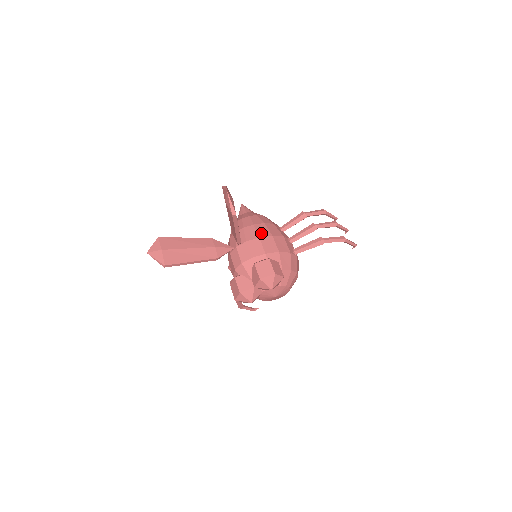
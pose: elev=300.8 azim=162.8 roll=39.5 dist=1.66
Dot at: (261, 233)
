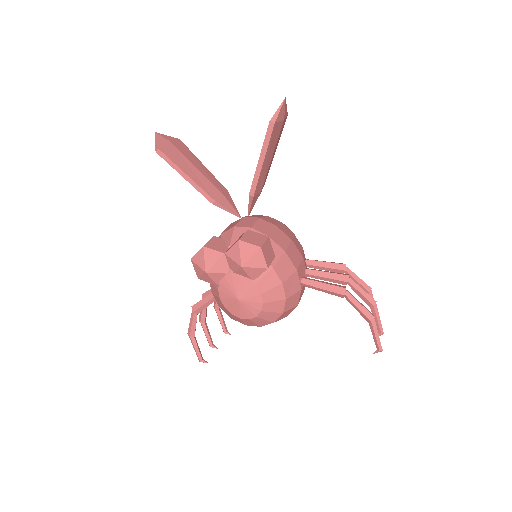
Dot at: (282, 228)
